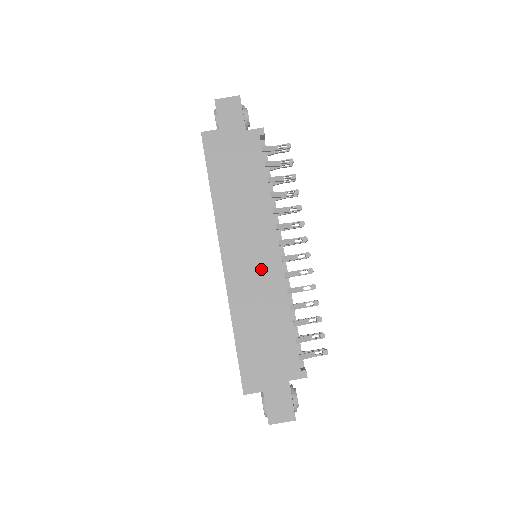
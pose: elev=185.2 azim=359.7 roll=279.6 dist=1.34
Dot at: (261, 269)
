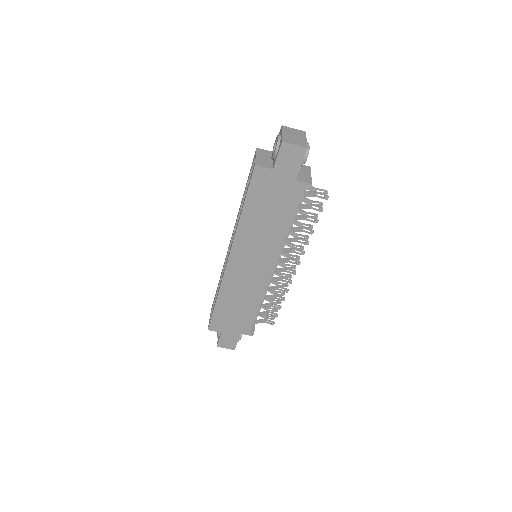
Dot at: (254, 276)
